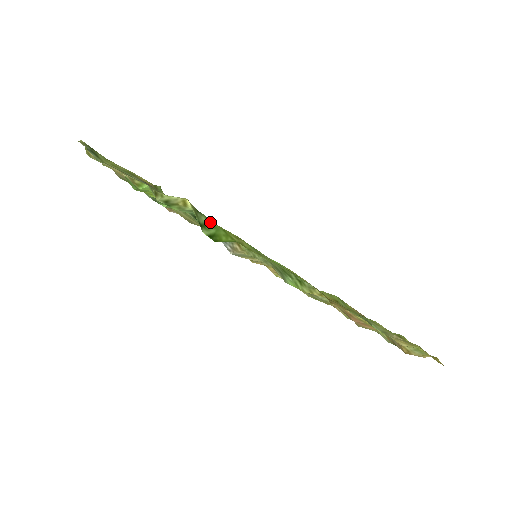
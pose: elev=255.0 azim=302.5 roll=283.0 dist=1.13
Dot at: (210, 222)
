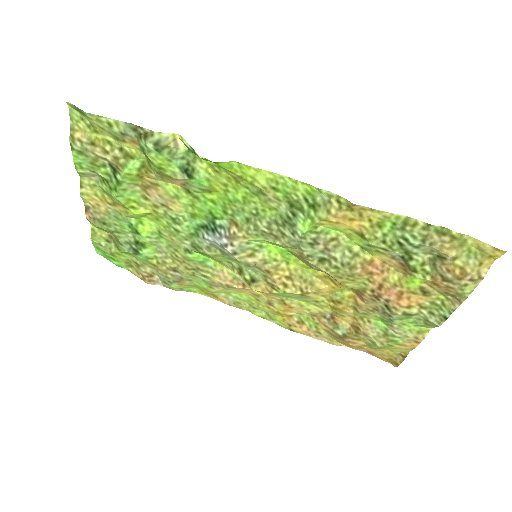
Dot at: (204, 160)
